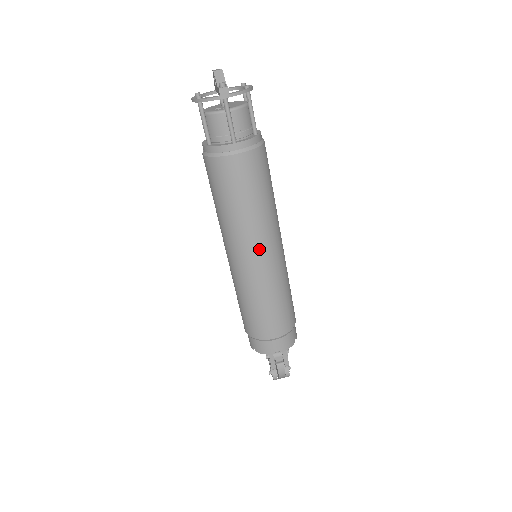
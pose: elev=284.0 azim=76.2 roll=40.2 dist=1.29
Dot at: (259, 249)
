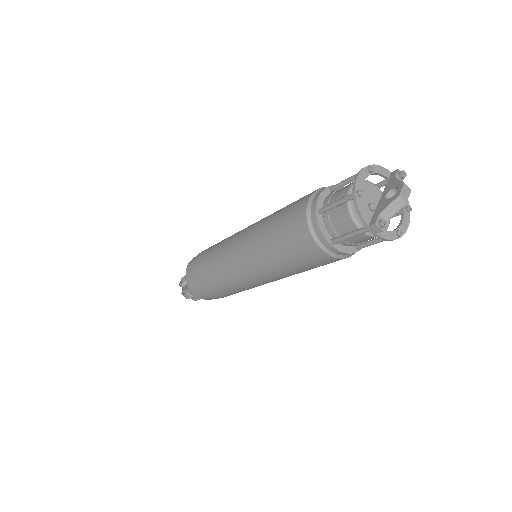
Dot at: (257, 276)
